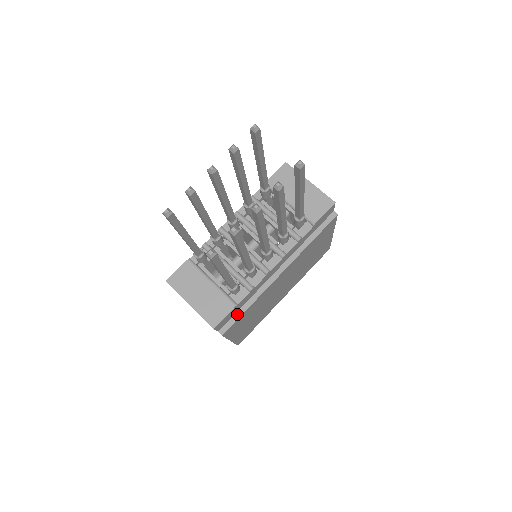
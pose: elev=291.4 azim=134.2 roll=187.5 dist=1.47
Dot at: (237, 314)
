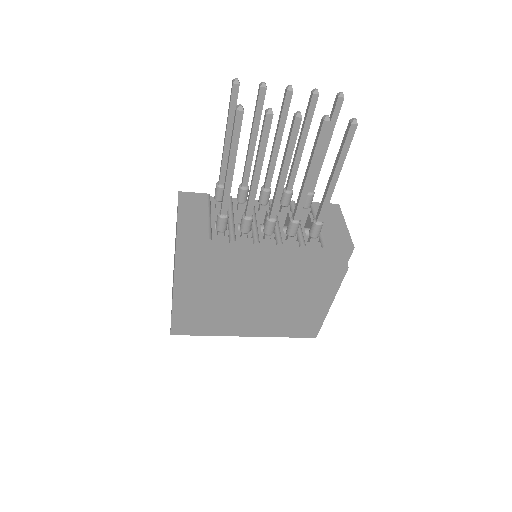
Dot at: (203, 257)
